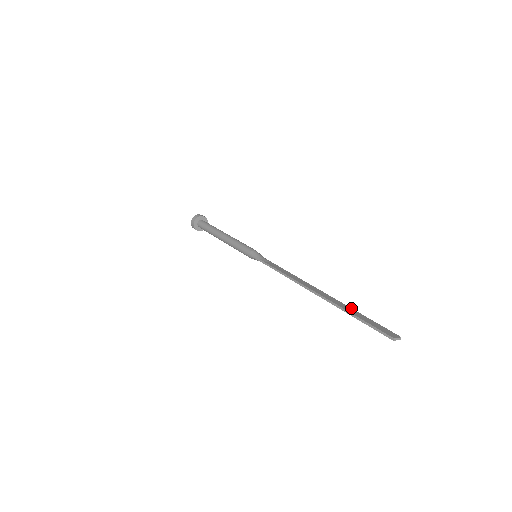
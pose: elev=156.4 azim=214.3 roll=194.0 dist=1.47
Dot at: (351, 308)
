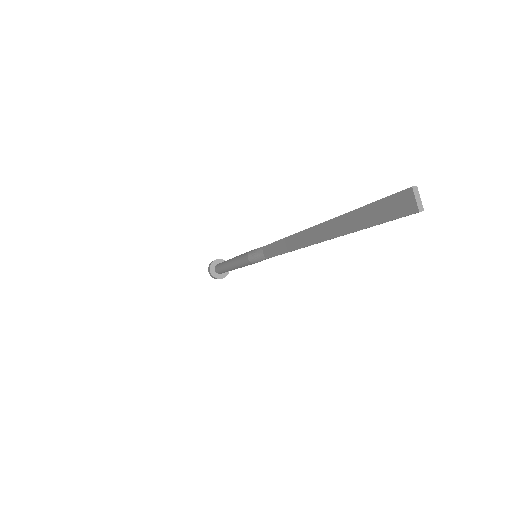
Dot at: (349, 232)
